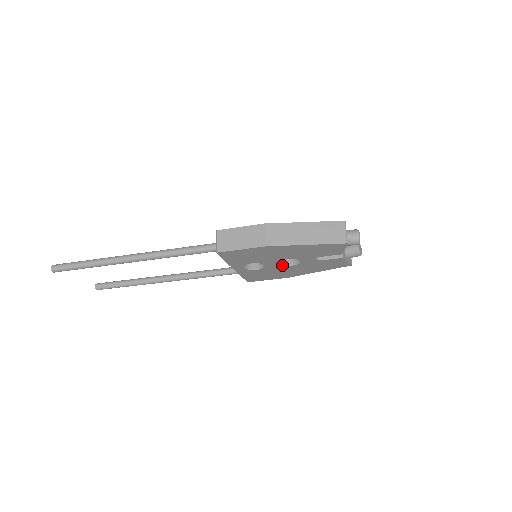
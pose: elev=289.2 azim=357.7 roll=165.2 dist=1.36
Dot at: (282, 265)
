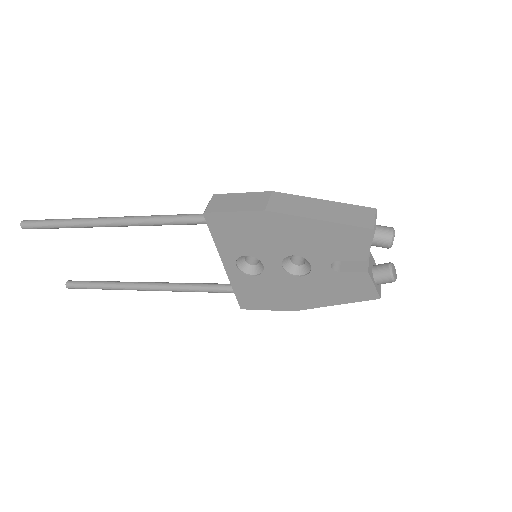
Dot at: (286, 272)
